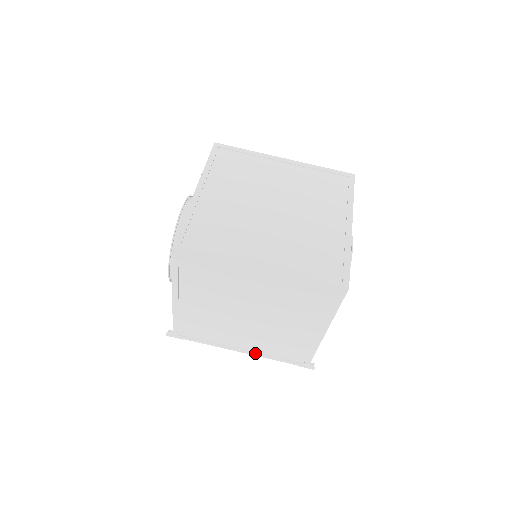
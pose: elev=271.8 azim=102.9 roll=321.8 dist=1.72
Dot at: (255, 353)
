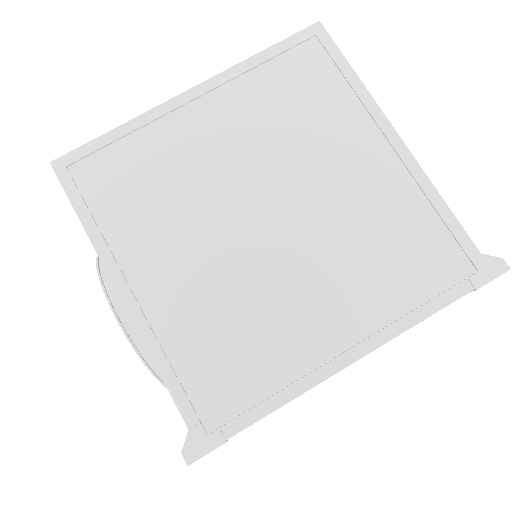
Dot at: (378, 333)
